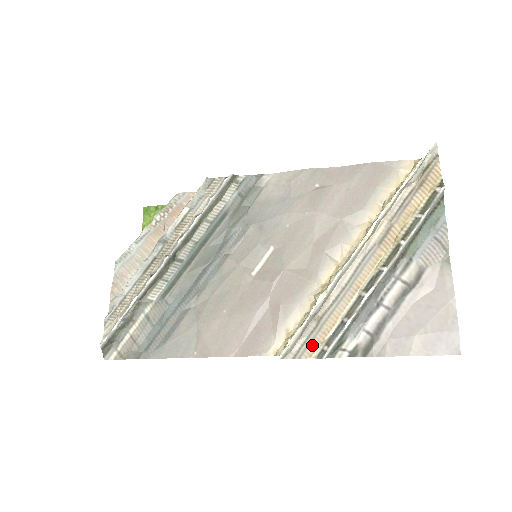
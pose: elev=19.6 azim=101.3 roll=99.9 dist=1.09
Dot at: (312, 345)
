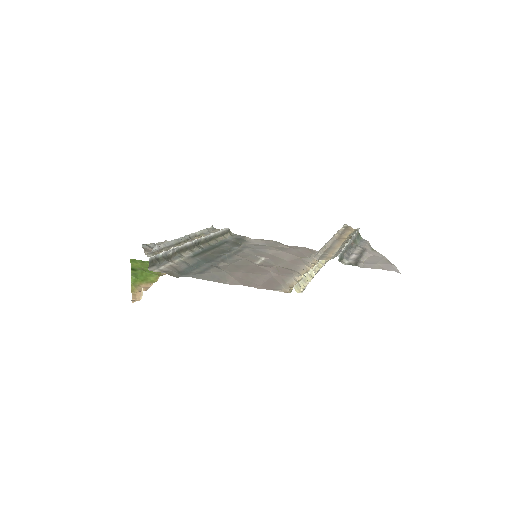
Dot at: (326, 257)
